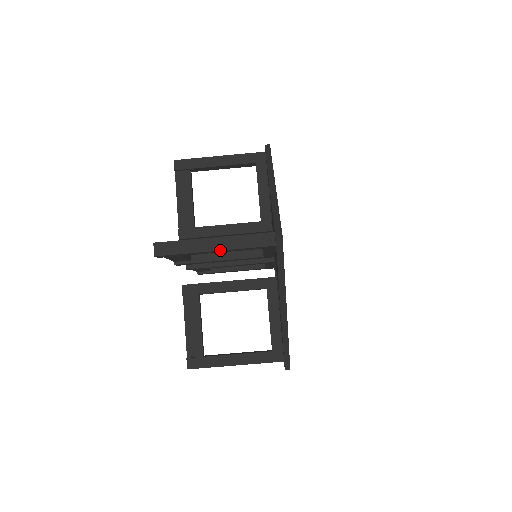
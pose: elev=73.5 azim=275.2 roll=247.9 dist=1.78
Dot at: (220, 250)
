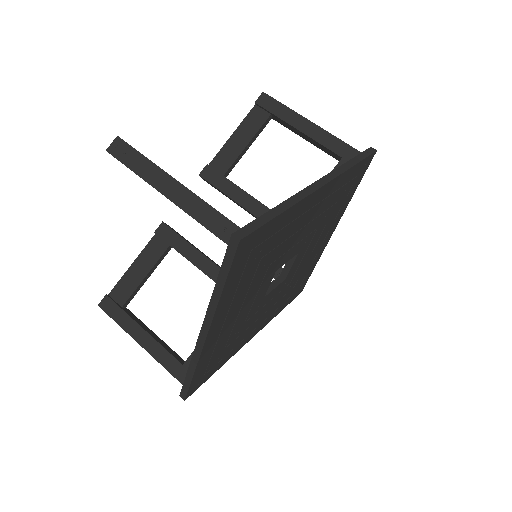
Dot at: (170, 199)
